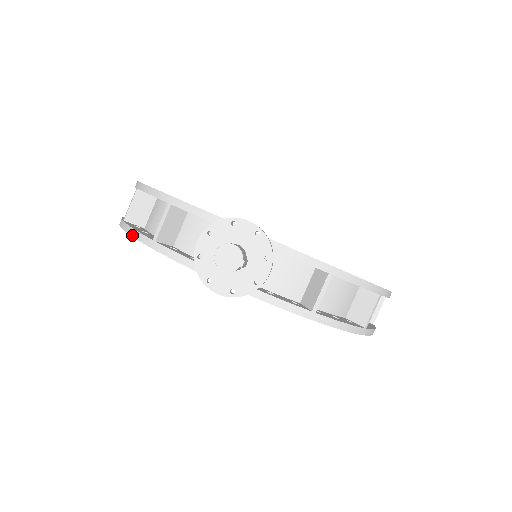
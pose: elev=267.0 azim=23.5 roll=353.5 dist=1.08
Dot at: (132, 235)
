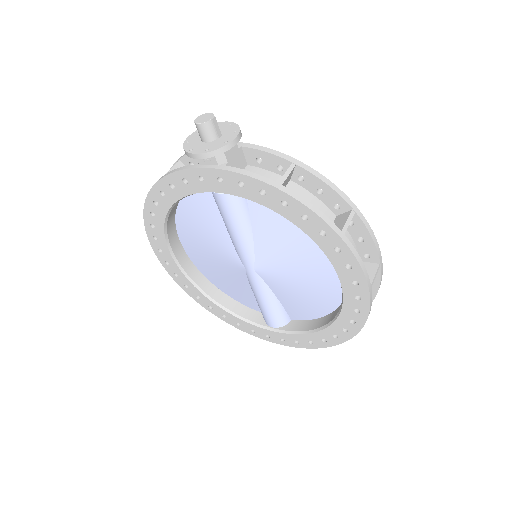
Dot at: (148, 192)
